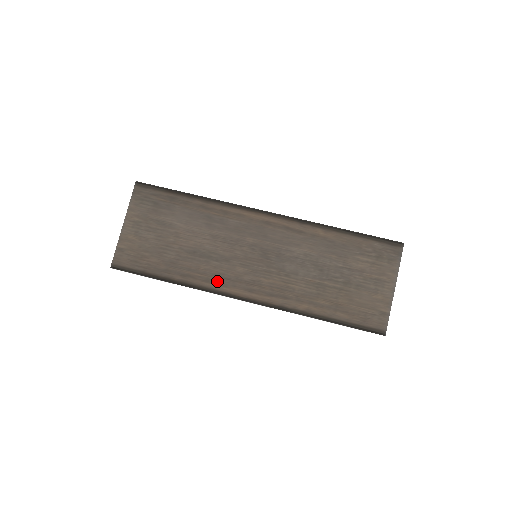
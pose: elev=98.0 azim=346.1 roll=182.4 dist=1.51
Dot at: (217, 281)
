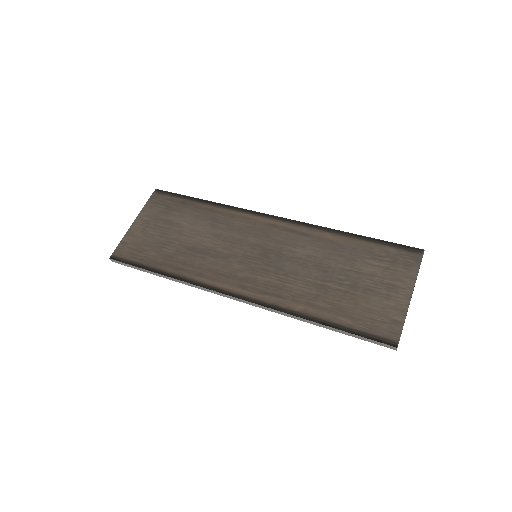
Dot at: (210, 276)
